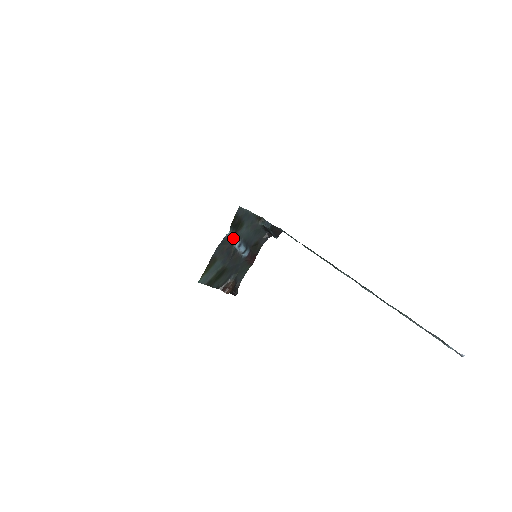
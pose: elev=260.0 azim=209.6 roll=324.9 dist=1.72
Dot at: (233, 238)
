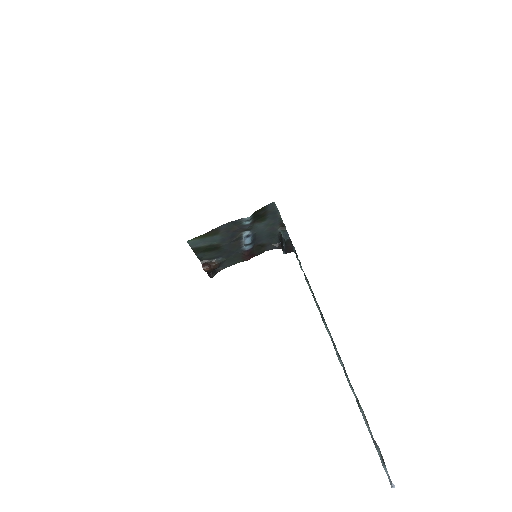
Dot at: (247, 225)
